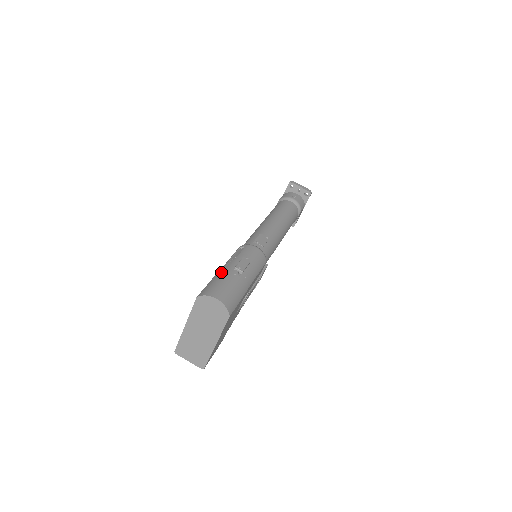
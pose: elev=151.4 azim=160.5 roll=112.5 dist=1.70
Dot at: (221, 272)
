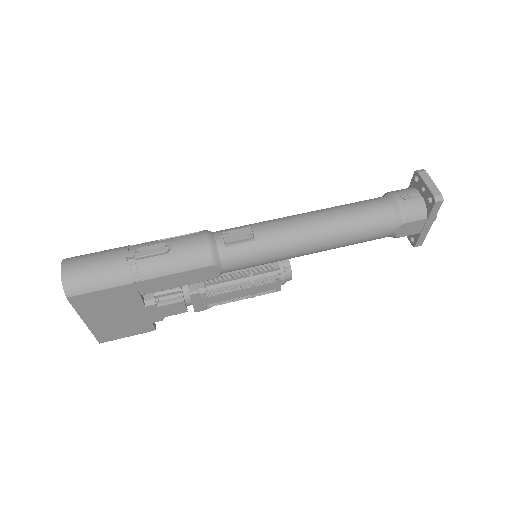
Dot at: occluded
